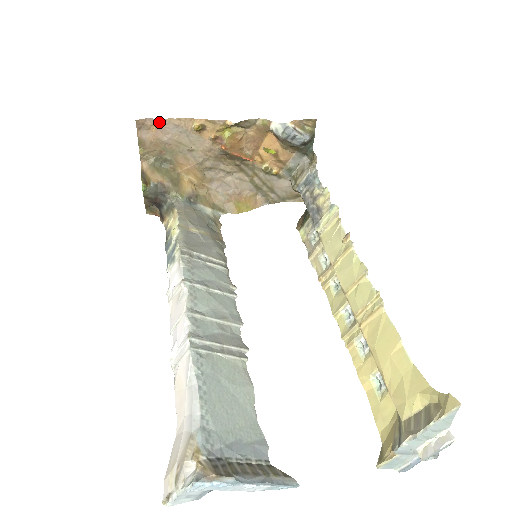
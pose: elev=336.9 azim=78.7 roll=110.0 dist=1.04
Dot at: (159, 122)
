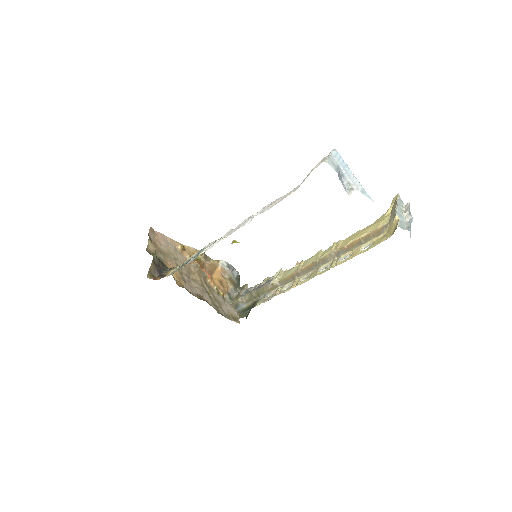
Dot at: (161, 235)
